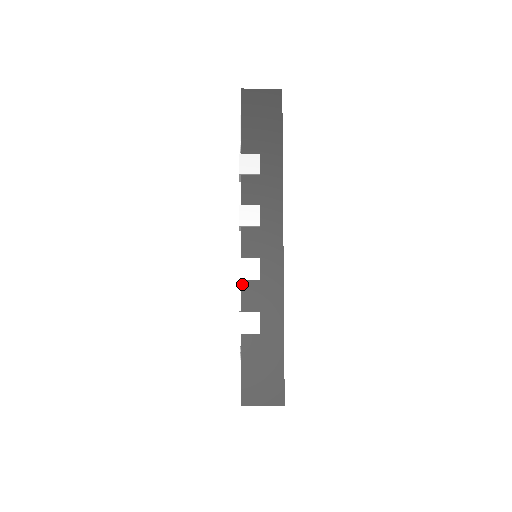
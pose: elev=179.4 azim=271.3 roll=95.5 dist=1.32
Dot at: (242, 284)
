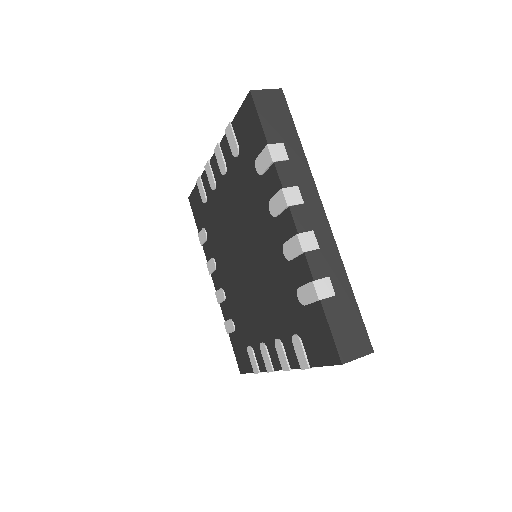
Dot at: occluded
